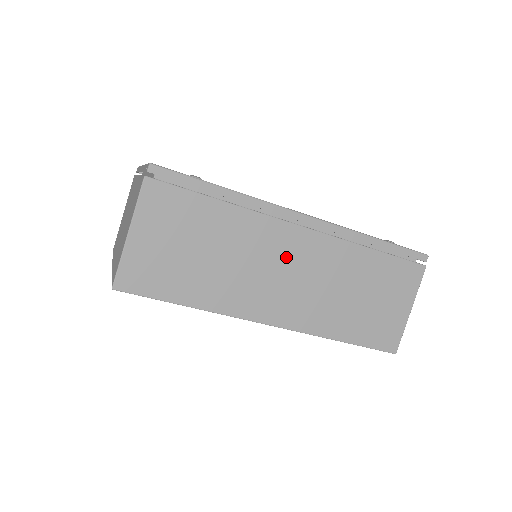
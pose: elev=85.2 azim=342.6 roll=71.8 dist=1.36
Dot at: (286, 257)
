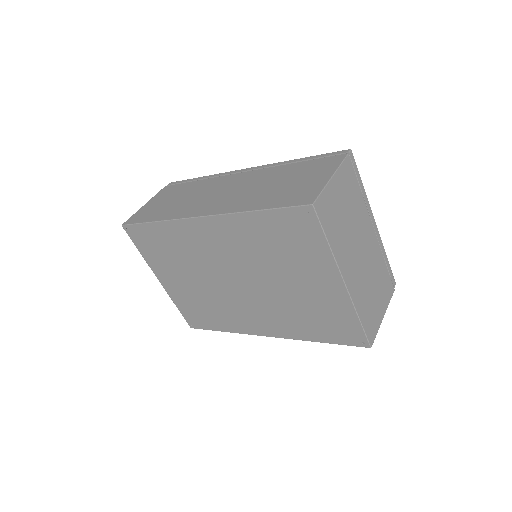
Dot at: (225, 186)
